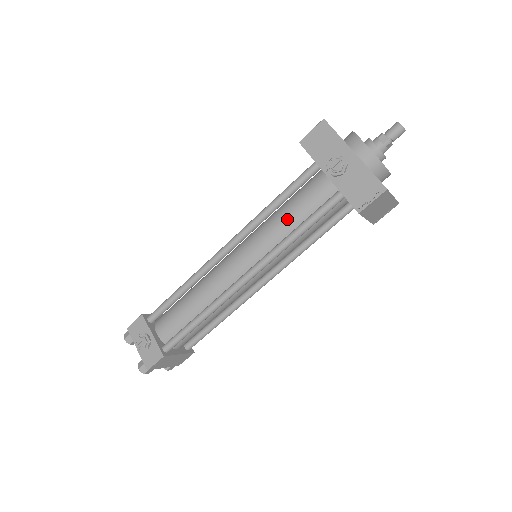
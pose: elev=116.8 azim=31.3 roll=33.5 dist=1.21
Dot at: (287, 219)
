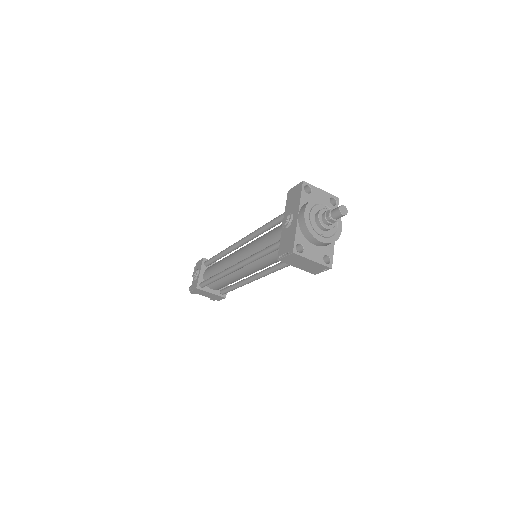
Dot at: (263, 241)
